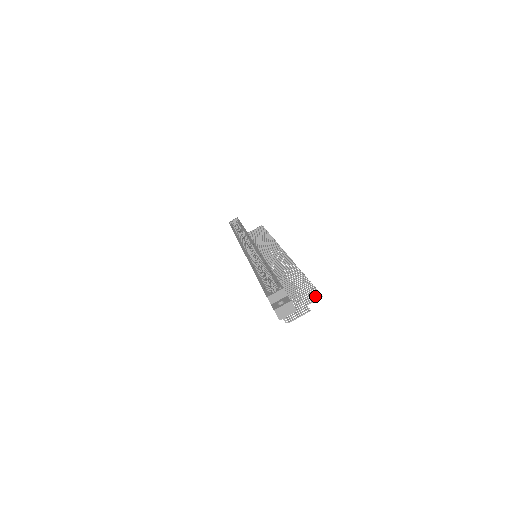
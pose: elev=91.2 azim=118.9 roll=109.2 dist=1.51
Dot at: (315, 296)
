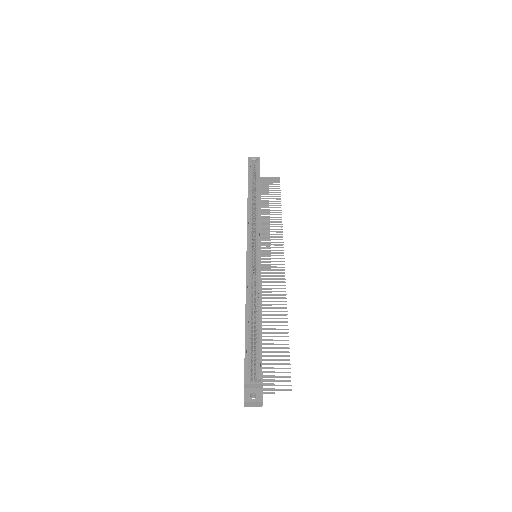
Dot at: occluded
